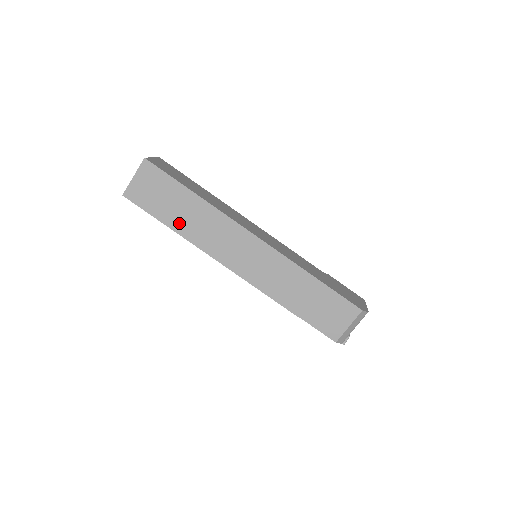
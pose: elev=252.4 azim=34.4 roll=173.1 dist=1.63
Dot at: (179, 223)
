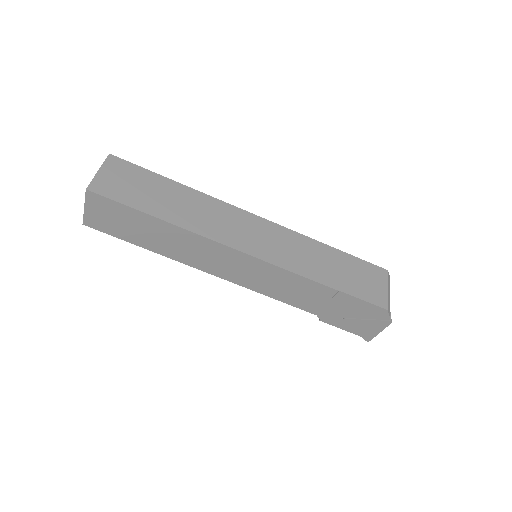
Dot at: (168, 212)
